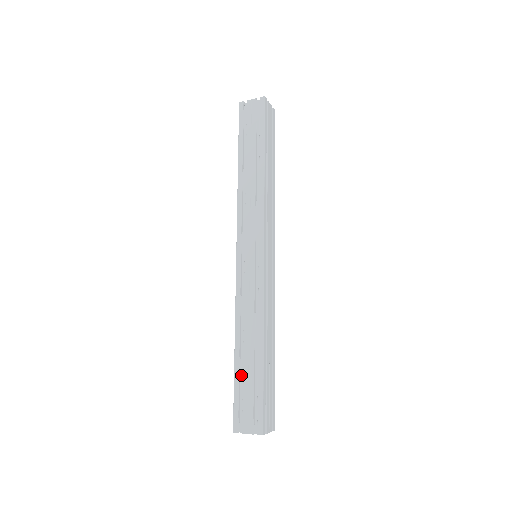
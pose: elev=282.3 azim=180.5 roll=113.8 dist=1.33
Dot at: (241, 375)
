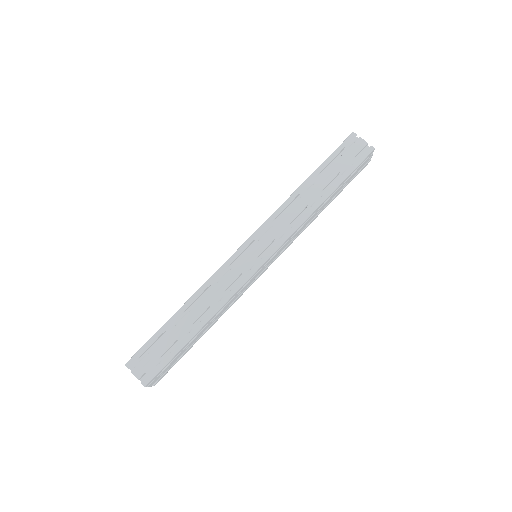
Dot at: (167, 330)
